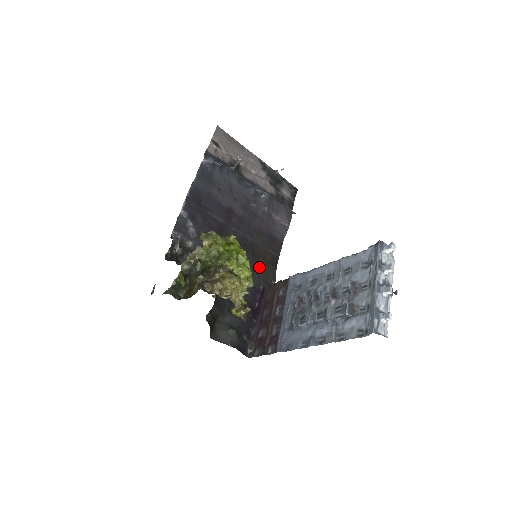
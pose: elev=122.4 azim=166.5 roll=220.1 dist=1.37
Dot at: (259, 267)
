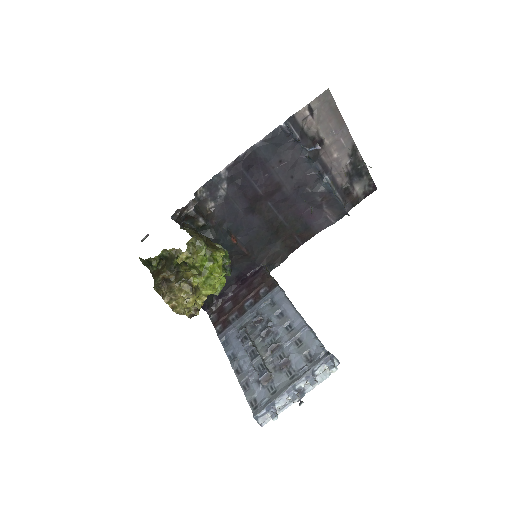
Dot at: (272, 247)
